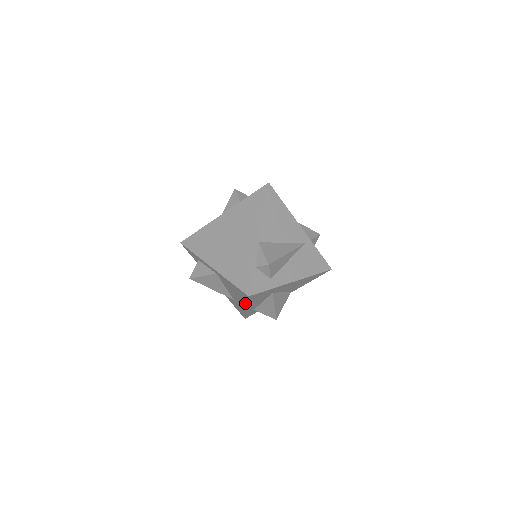
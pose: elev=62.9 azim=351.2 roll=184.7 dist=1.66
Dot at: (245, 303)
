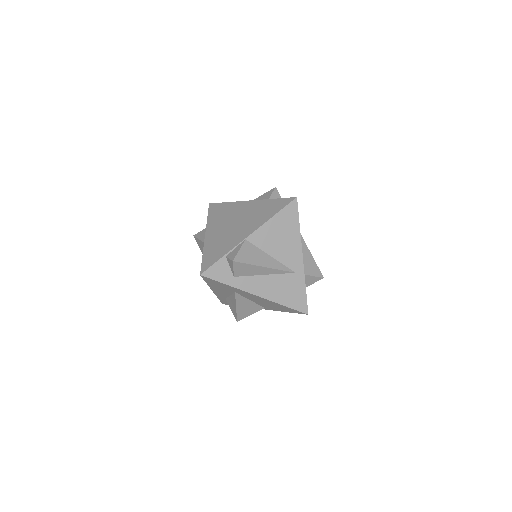
Dot at: occluded
